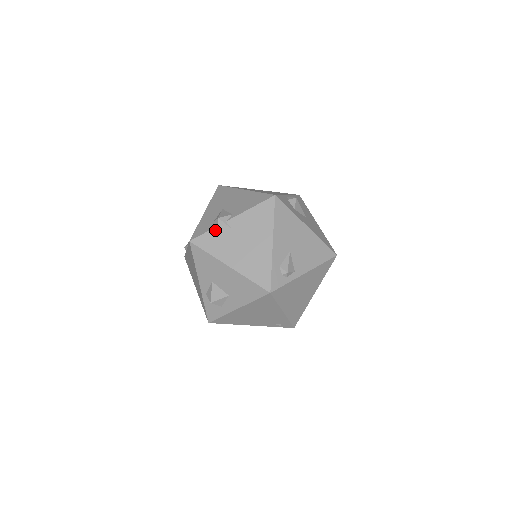
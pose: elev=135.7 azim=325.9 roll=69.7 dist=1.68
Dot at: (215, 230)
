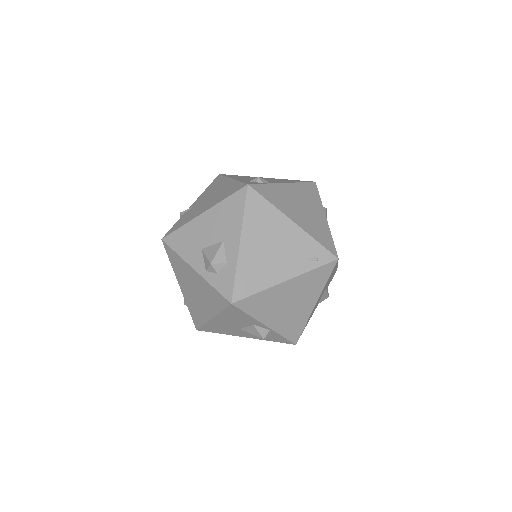
Dot at: (181, 218)
